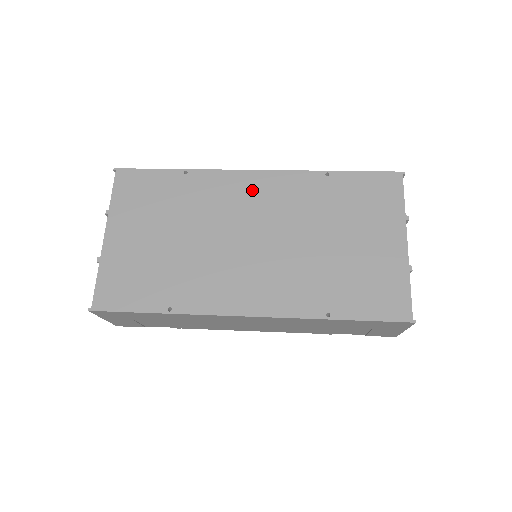
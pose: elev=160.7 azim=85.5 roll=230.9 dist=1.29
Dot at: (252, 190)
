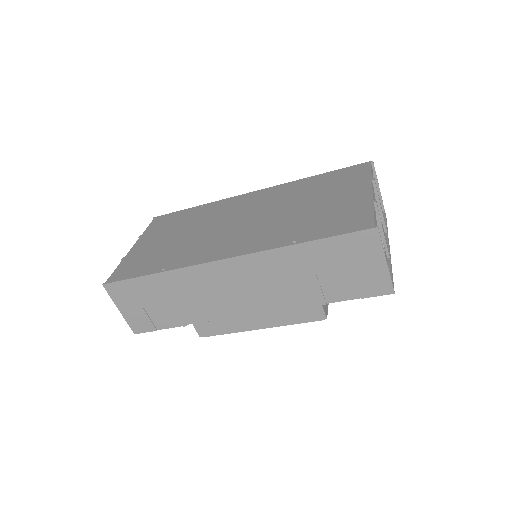
Dot at: (248, 200)
